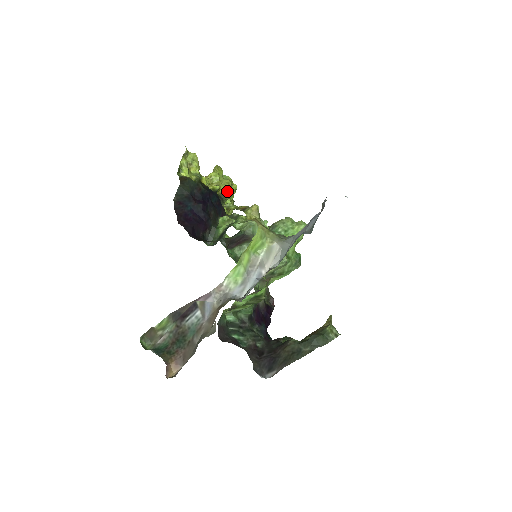
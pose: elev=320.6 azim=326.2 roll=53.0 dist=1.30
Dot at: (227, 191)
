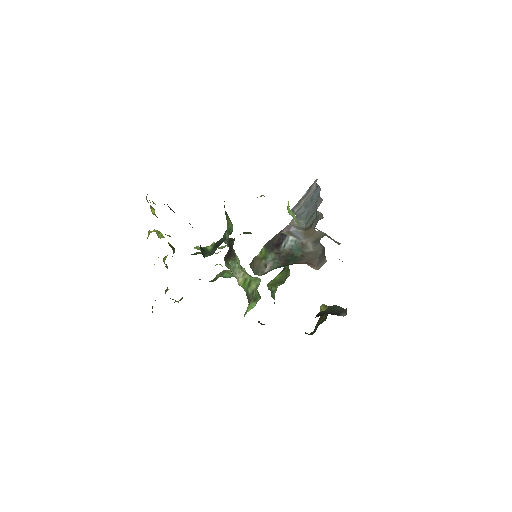
Dot at: (172, 246)
